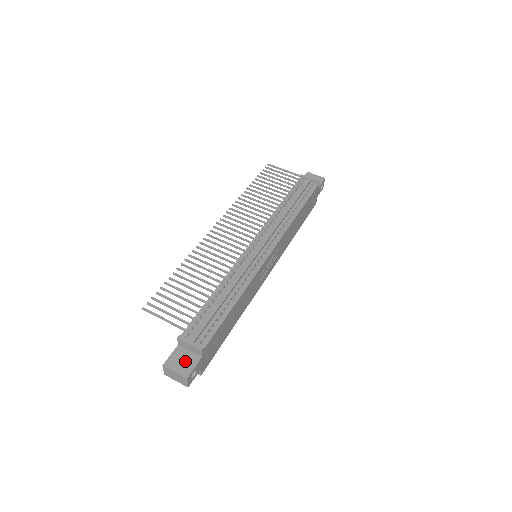
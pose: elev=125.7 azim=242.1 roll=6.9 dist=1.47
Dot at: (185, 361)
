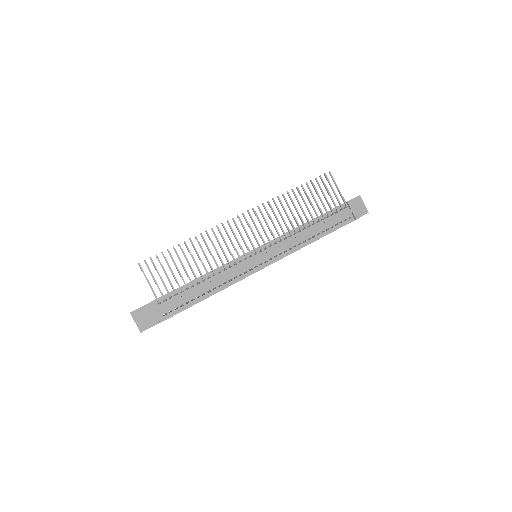
Dot at: (147, 319)
